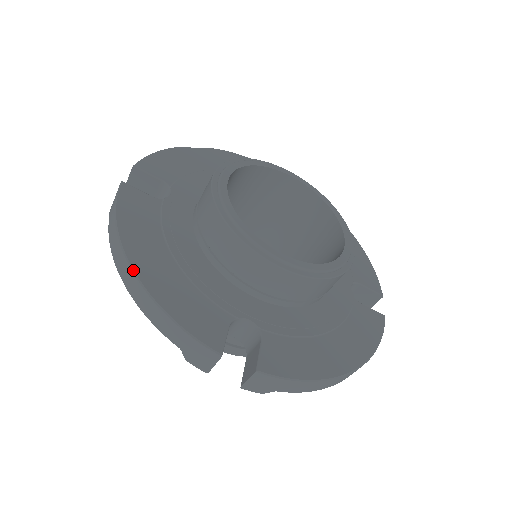
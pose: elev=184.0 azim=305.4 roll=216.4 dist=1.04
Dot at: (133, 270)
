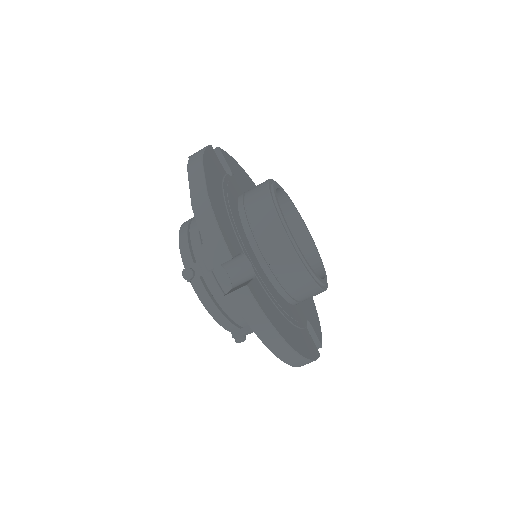
Dot at: (298, 353)
